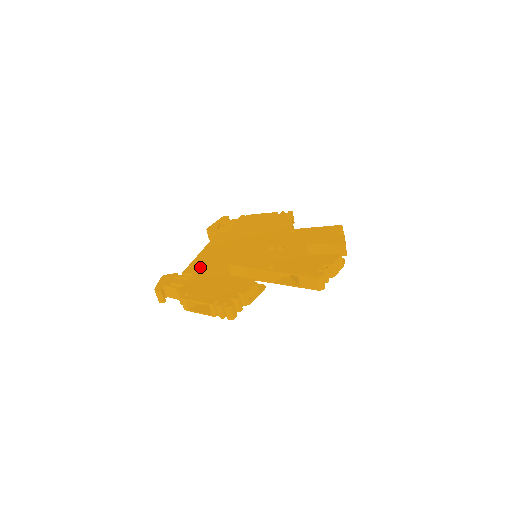
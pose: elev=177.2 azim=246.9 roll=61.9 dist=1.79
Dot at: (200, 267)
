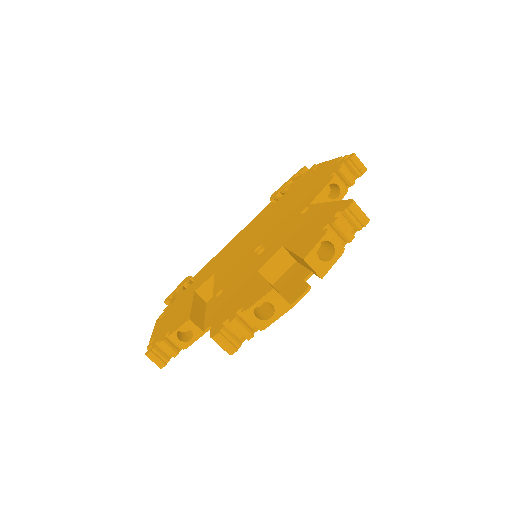
Dot at: (204, 271)
